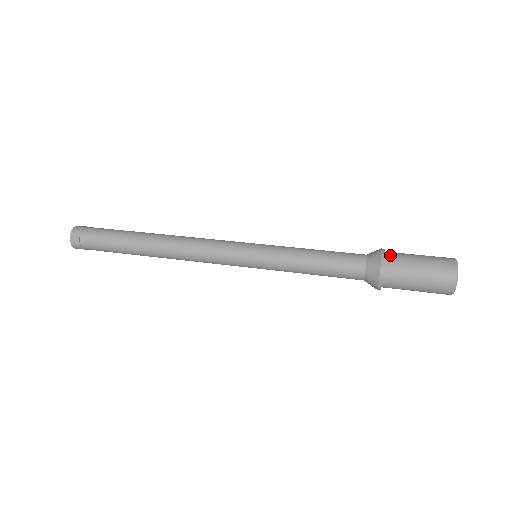
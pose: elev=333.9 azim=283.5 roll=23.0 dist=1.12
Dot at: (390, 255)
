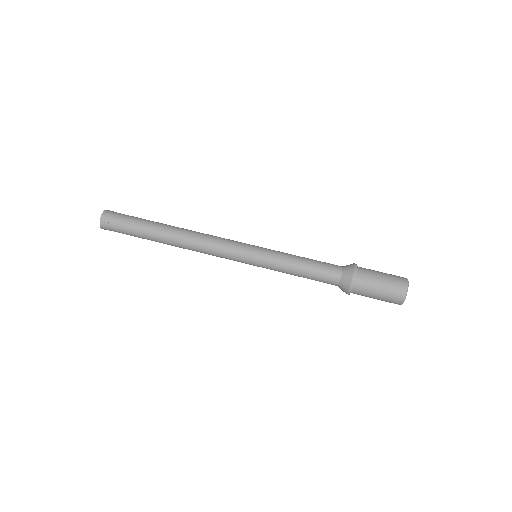
Dot at: (359, 279)
